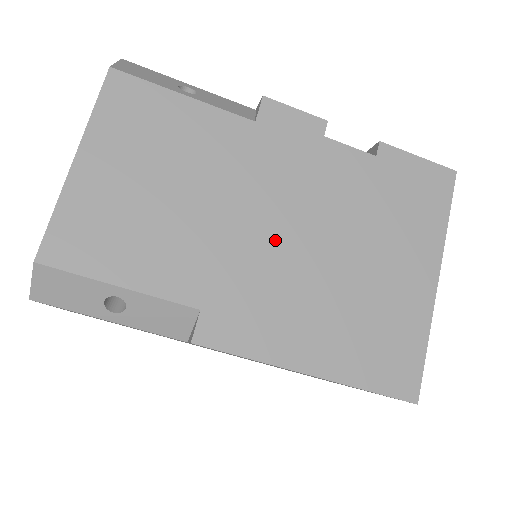
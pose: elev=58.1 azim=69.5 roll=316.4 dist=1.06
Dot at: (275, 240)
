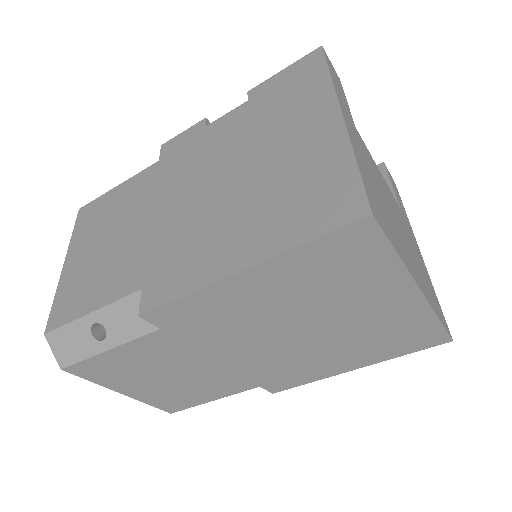
Dot at: (186, 207)
